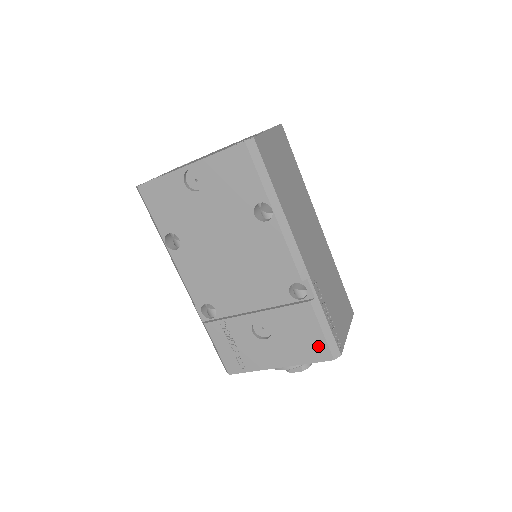
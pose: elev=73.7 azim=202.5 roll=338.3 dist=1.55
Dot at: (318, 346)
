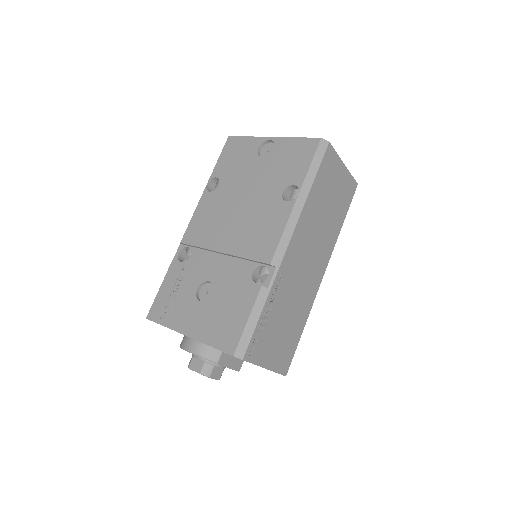
Dot at: (233, 333)
